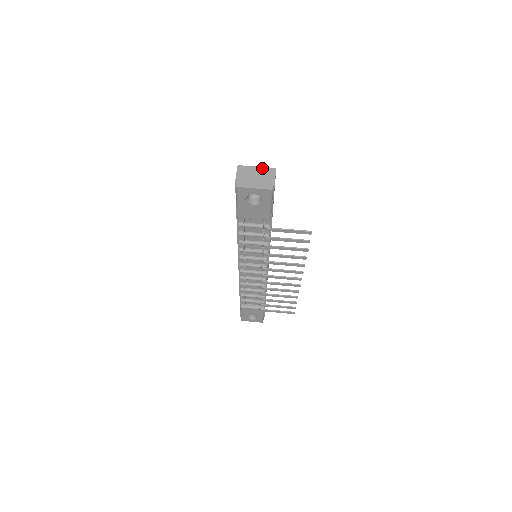
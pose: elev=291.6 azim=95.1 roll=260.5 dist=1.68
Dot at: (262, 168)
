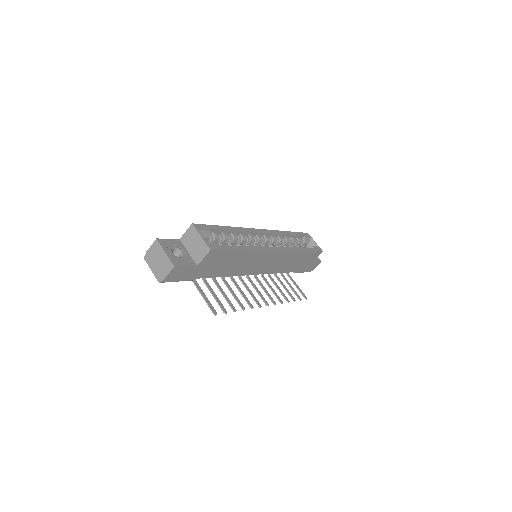
Dot at: (167, 257)
